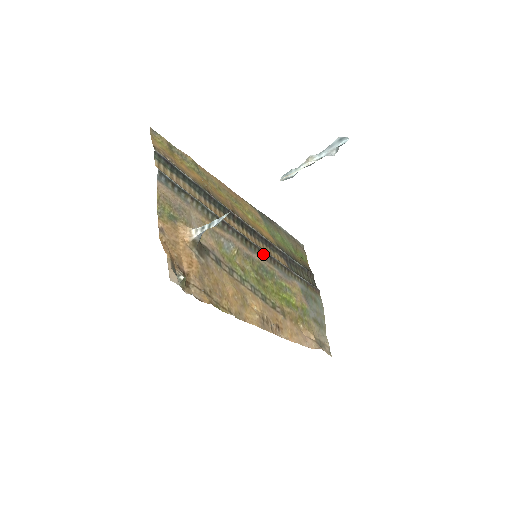
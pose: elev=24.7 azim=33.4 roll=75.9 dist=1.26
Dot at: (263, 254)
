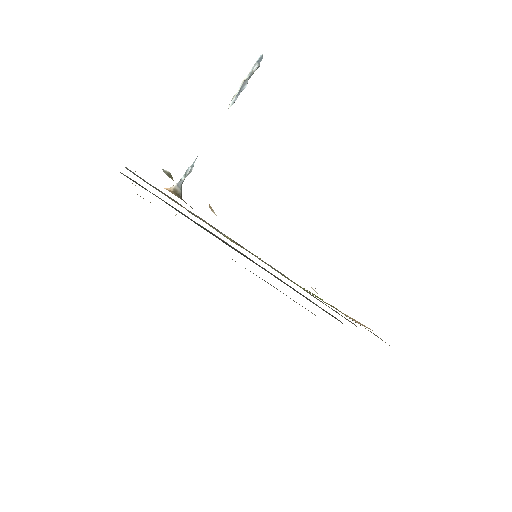
Dot at: occluded
